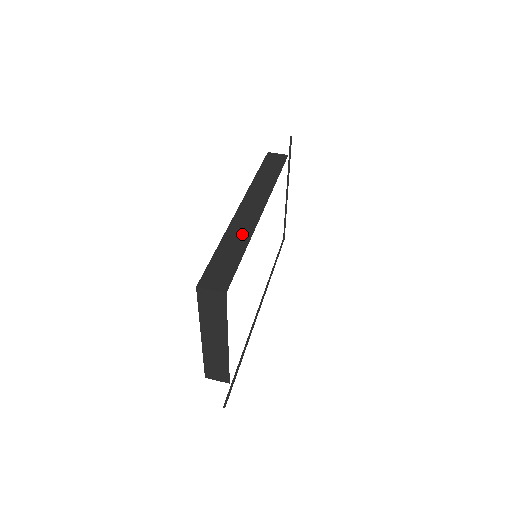
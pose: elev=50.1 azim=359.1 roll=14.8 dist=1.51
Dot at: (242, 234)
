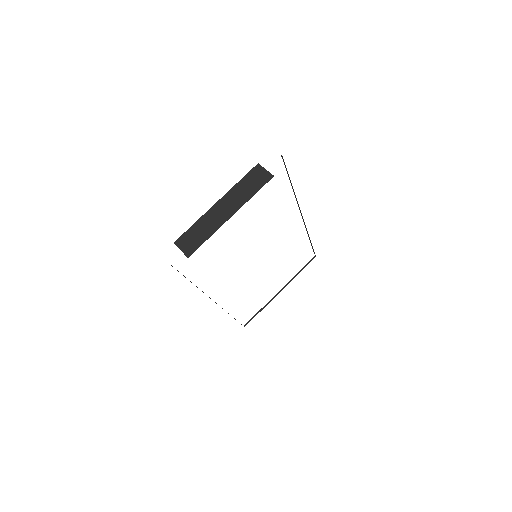
Dot at: occluded
